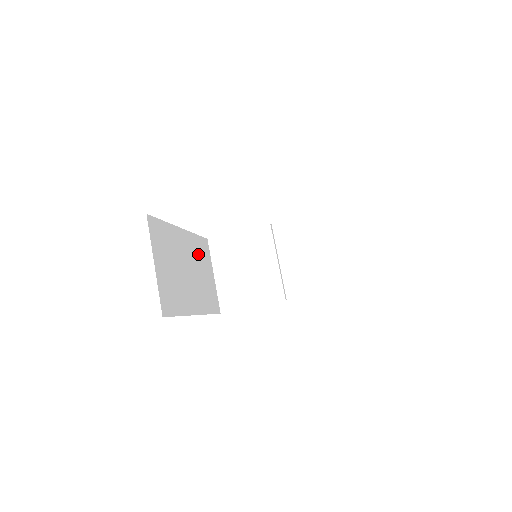
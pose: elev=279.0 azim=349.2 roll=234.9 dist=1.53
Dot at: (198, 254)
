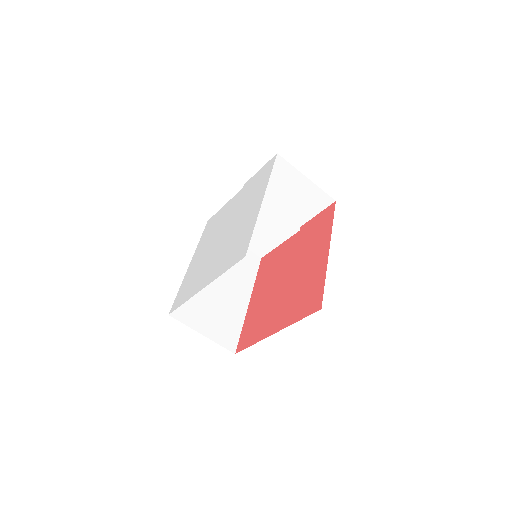
Dot at: occluded
